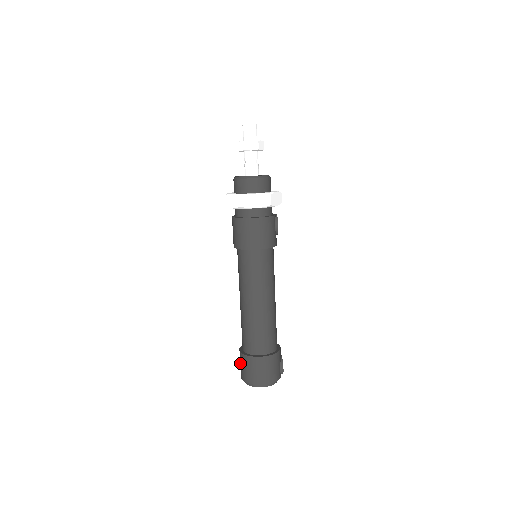
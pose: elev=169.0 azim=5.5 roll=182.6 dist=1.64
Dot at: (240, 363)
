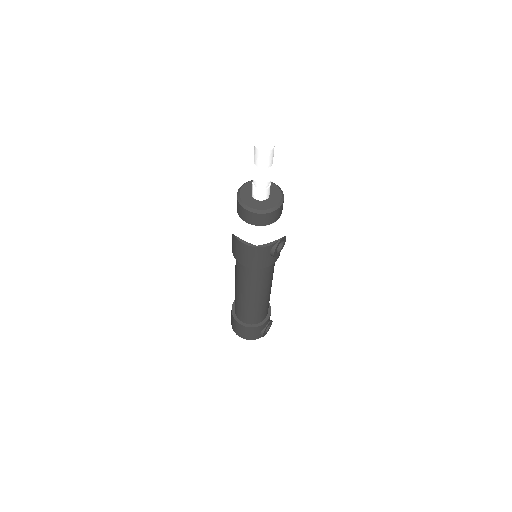
Dot at: occluded
